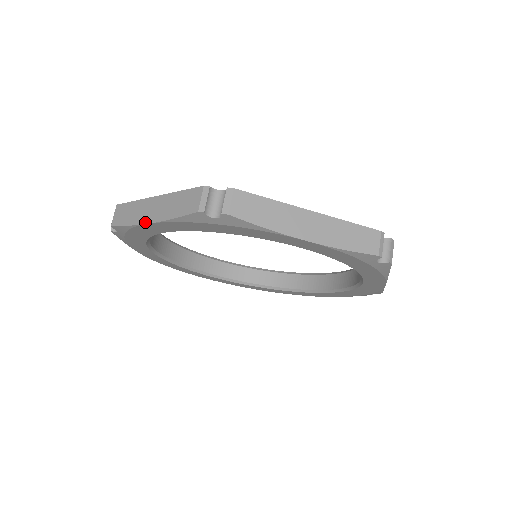
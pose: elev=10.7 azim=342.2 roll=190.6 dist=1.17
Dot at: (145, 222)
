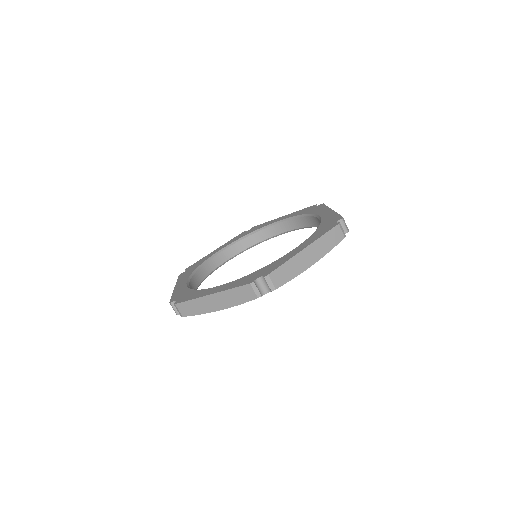
Dot at: occluded
